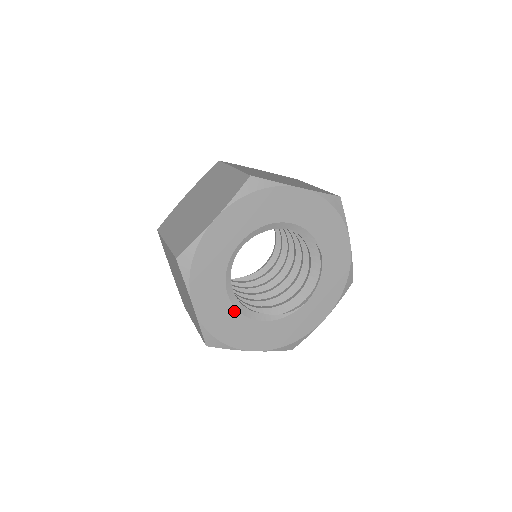
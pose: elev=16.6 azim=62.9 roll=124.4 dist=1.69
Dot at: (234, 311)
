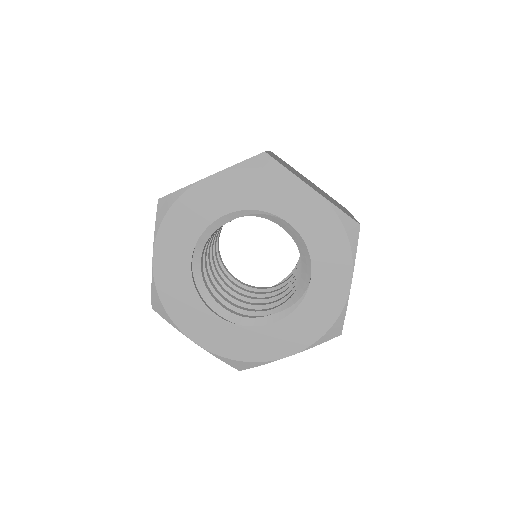
Dot at: (236, 327)
